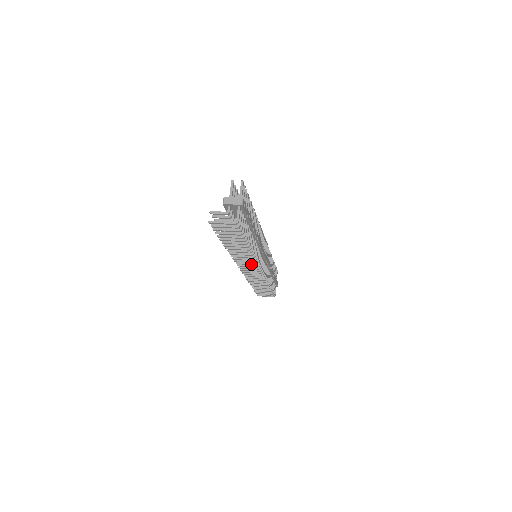
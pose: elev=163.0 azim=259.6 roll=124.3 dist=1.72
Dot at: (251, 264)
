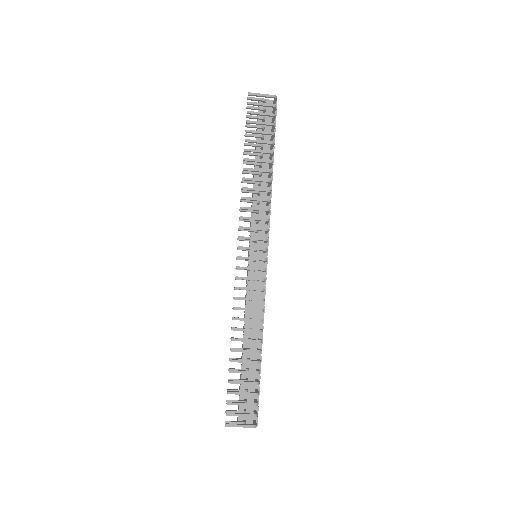
Dot at: (259, 228)
